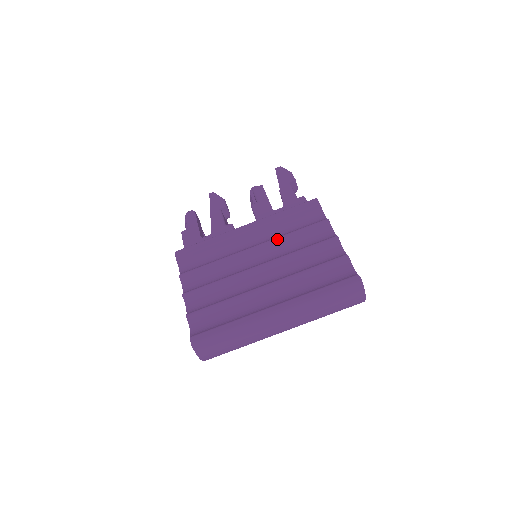
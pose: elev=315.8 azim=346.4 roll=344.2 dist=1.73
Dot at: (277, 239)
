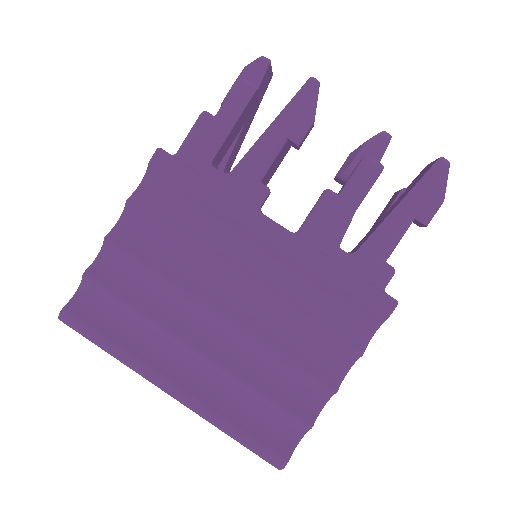
Dot at: (279, 302)
